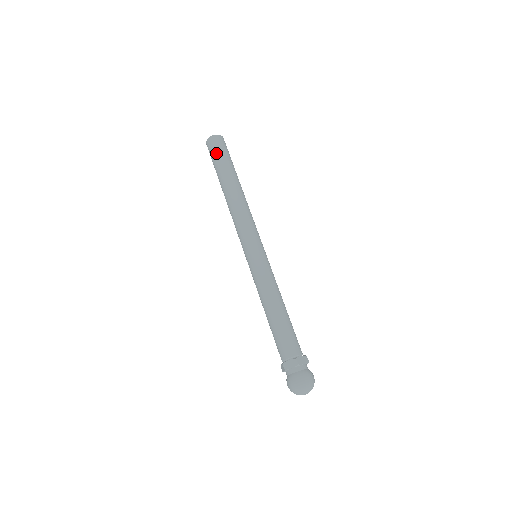
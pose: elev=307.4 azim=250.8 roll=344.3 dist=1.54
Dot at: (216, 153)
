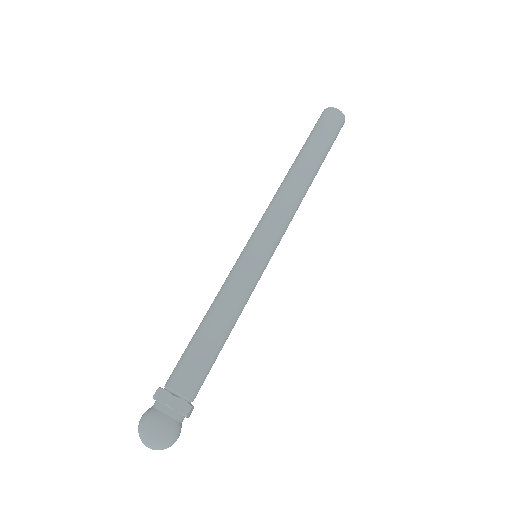
Dot at: (320, 125)
